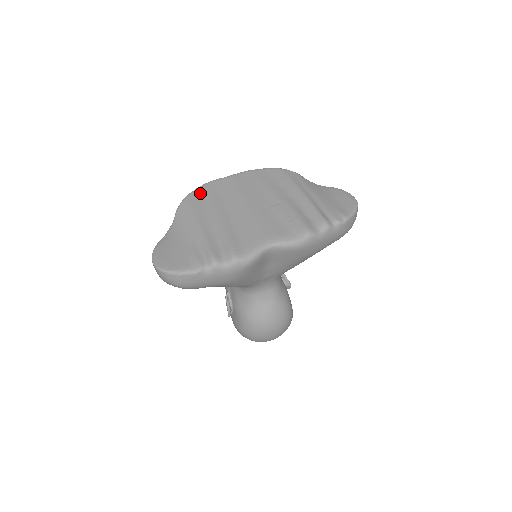
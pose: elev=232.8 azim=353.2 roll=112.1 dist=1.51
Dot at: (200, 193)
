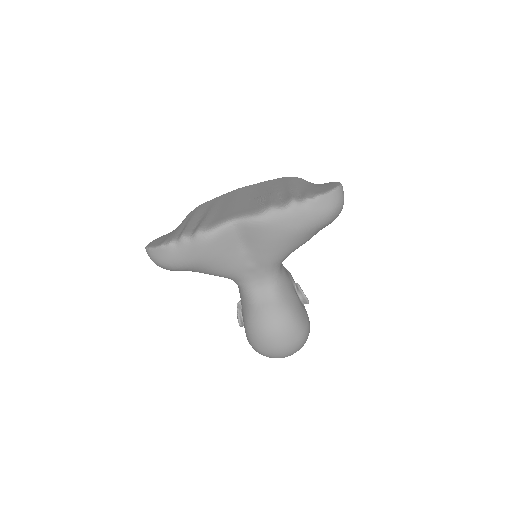
Dot at: (210, 201)
